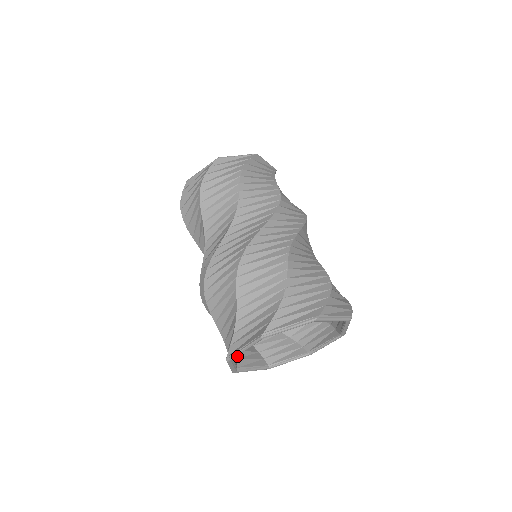
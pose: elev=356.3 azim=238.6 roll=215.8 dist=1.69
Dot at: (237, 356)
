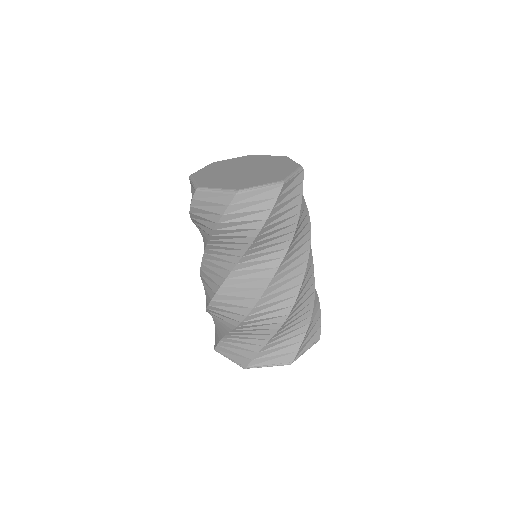
Dot at: occluded
